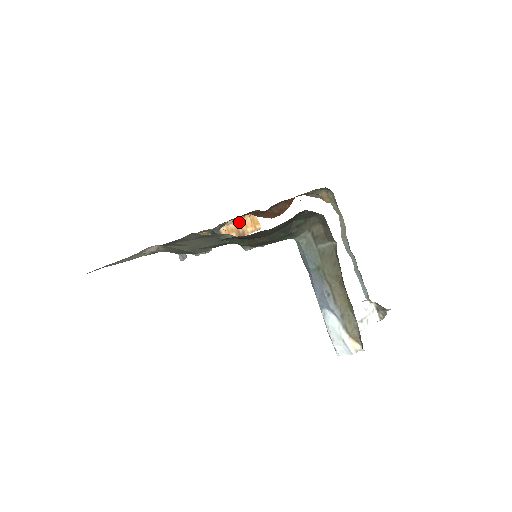
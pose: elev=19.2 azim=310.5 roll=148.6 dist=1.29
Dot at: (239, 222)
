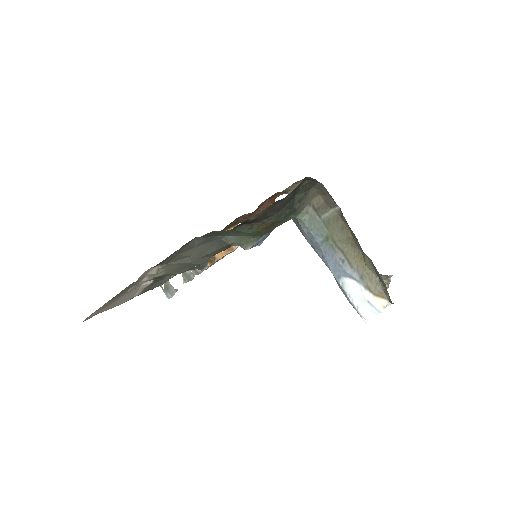
Dot at: occluded
